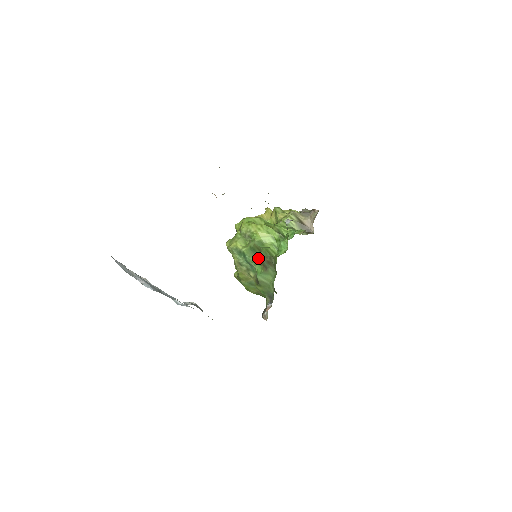
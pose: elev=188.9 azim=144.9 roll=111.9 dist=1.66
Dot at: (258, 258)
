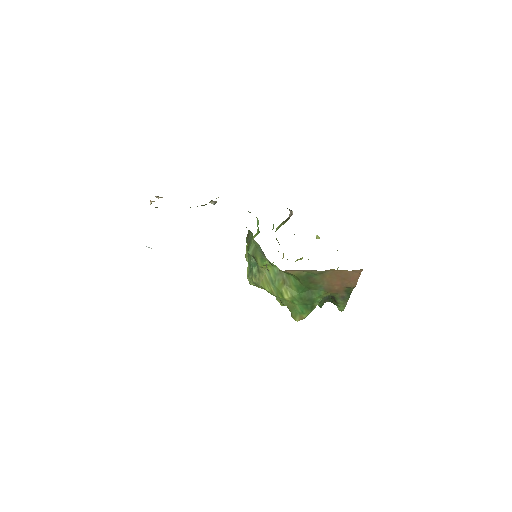
Dot at: occluded
